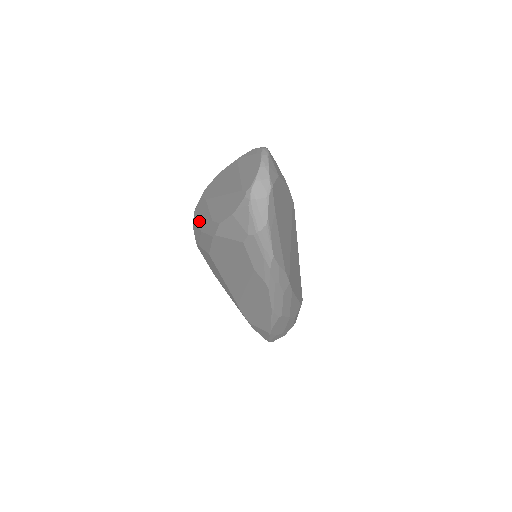
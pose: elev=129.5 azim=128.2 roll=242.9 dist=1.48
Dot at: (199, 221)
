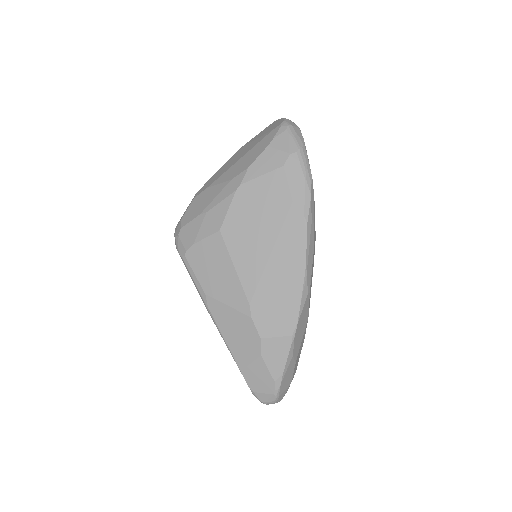
Dot at: (199, 210)
